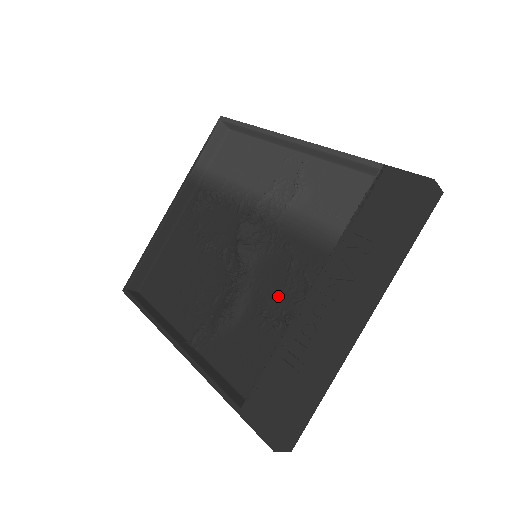
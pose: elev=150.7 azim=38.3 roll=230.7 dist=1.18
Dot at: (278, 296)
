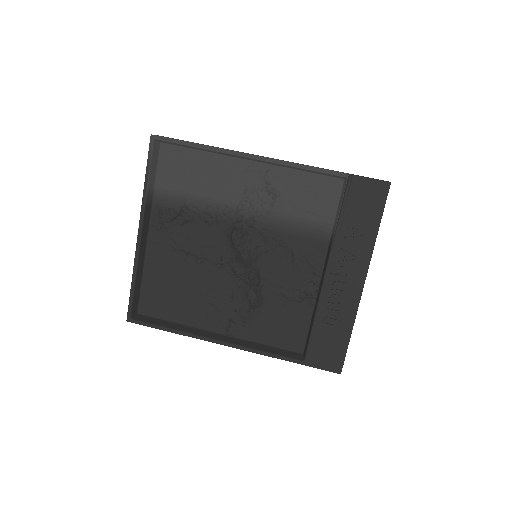
Dot at: (291, 280)
